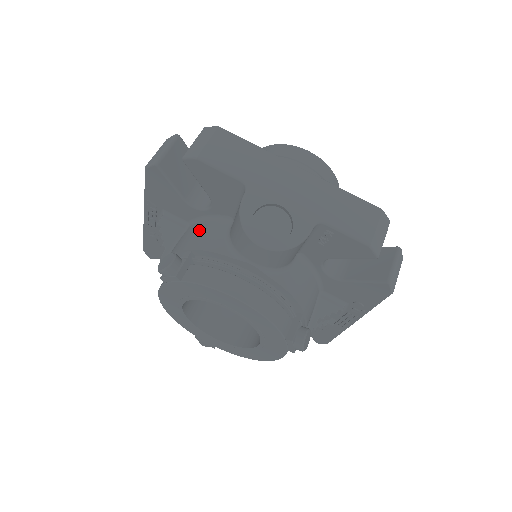
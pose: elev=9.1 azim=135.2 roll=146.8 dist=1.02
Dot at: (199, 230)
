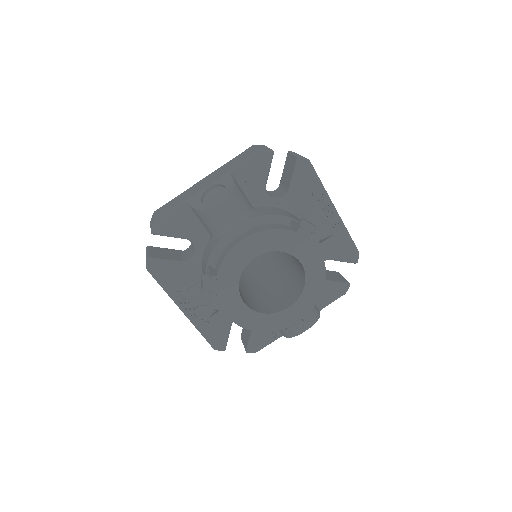
Dot at: (203, 261)
